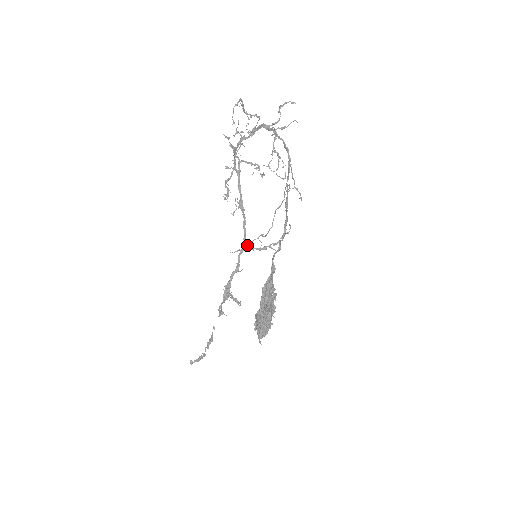
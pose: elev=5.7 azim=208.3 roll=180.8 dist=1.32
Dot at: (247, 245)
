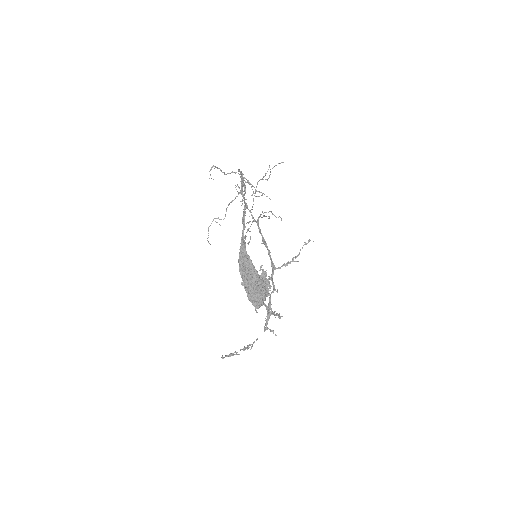
Dot at: (275, 267)
